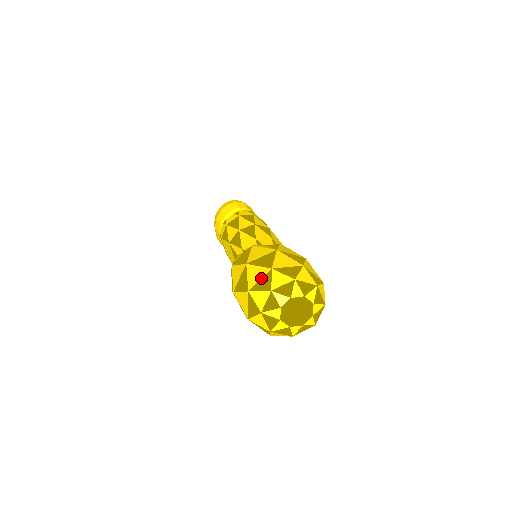
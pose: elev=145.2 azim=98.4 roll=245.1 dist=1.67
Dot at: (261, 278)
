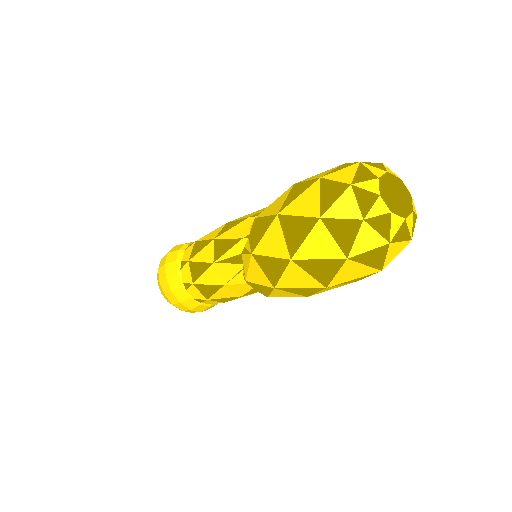
Dot at: (319, 194)
